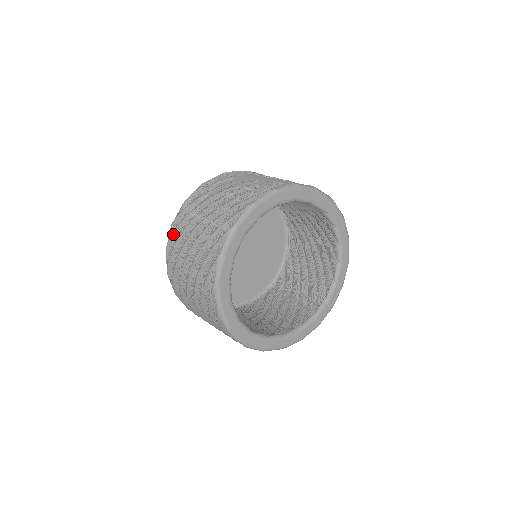
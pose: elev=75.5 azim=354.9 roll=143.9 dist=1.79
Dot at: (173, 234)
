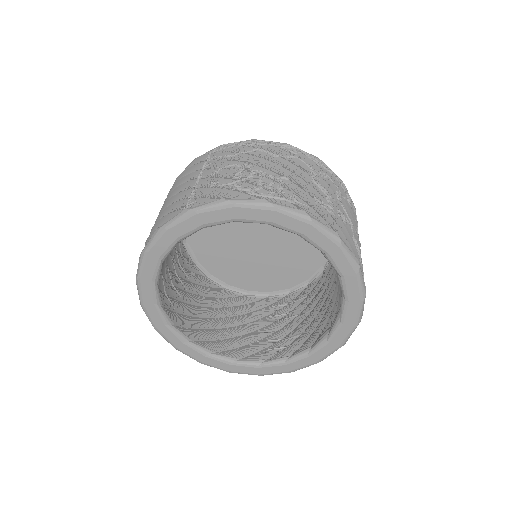
Dot at: (184, 171)
